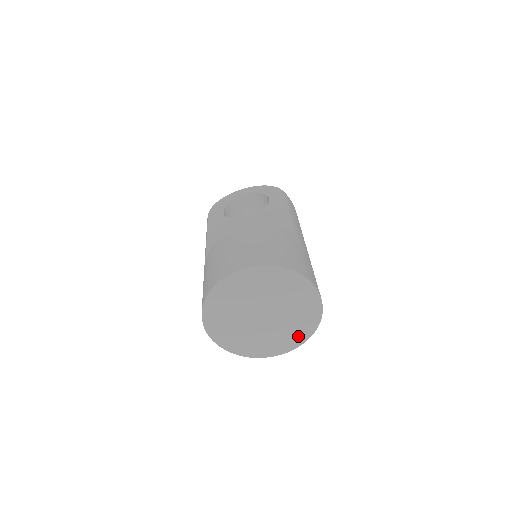
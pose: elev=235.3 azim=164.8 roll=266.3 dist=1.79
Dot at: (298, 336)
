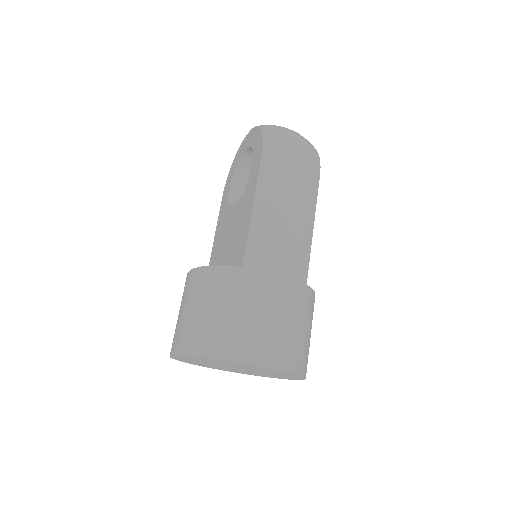
Dot at: (291, 376)
